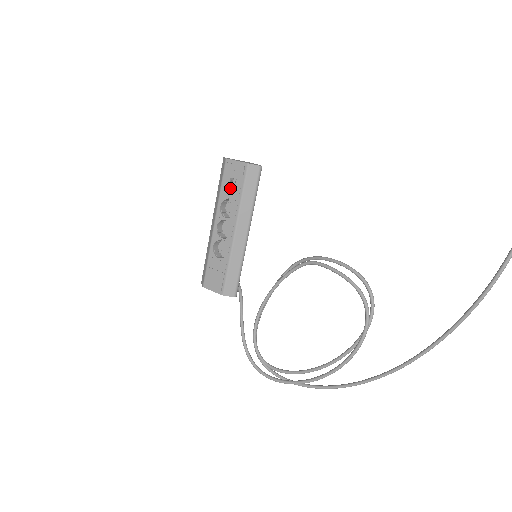
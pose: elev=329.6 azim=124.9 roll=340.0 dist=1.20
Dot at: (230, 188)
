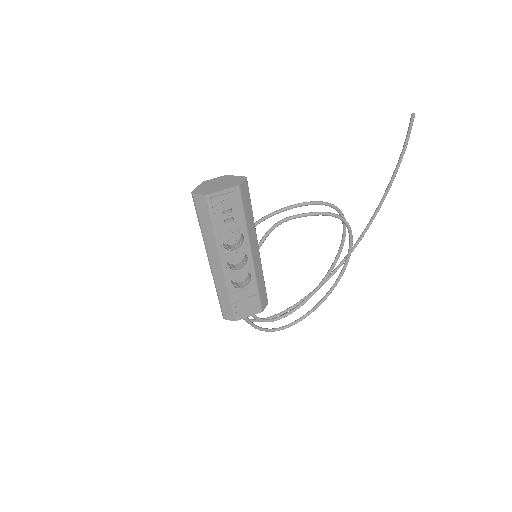
Dot at: (225, 220)
